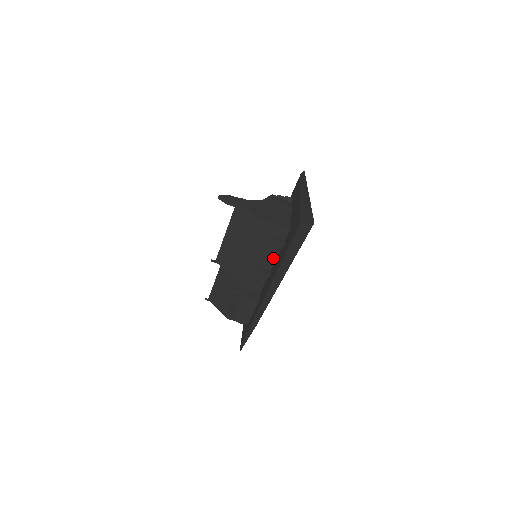
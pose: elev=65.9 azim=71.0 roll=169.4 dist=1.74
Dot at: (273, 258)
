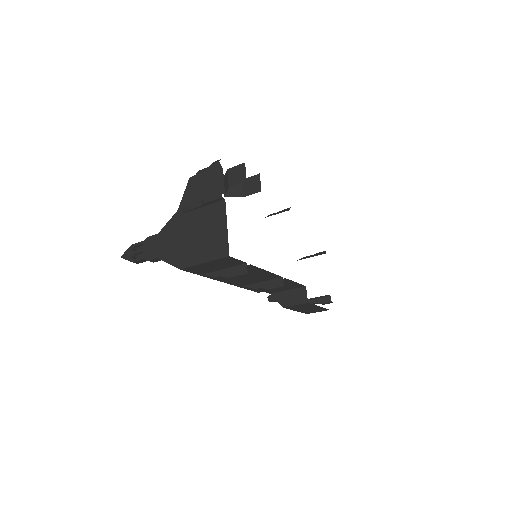
Dot at: (264, 273)
